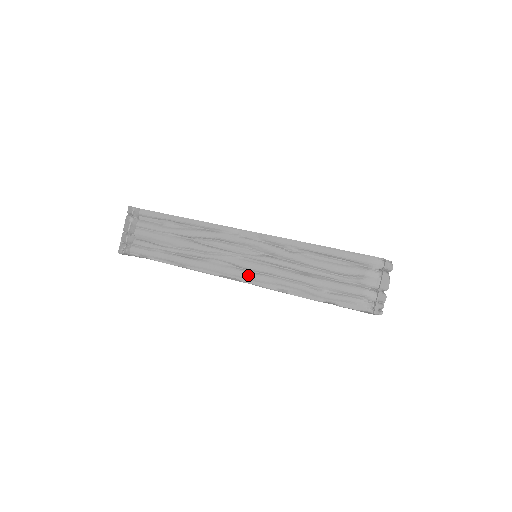
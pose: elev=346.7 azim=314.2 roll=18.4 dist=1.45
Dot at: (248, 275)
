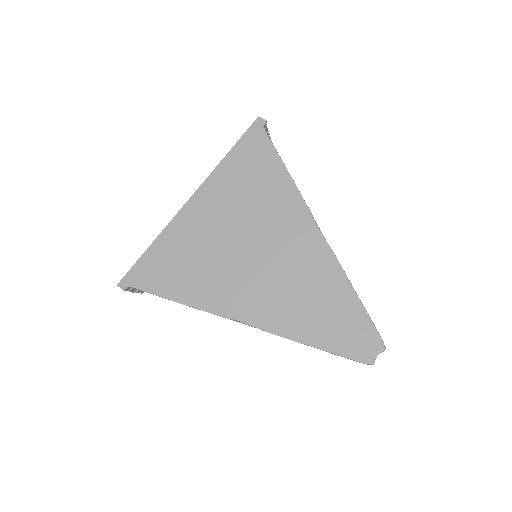
Dot at: occluded
